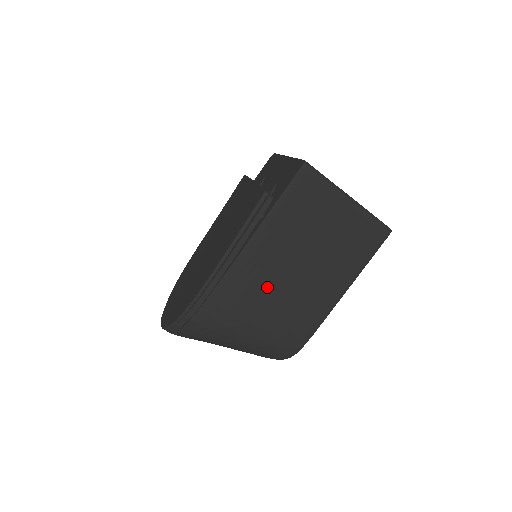
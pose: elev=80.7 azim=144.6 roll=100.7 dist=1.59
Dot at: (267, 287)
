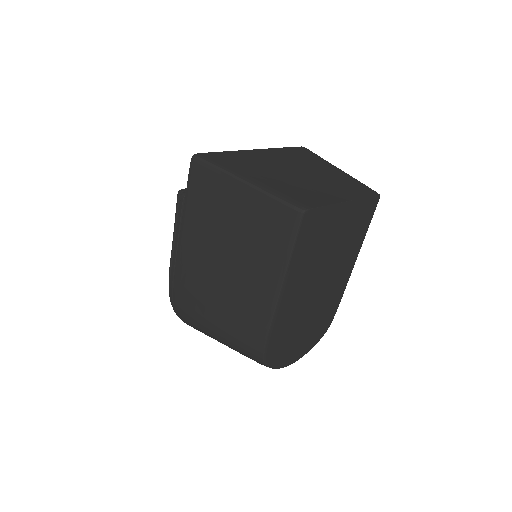
Dot at: (205, 282)
